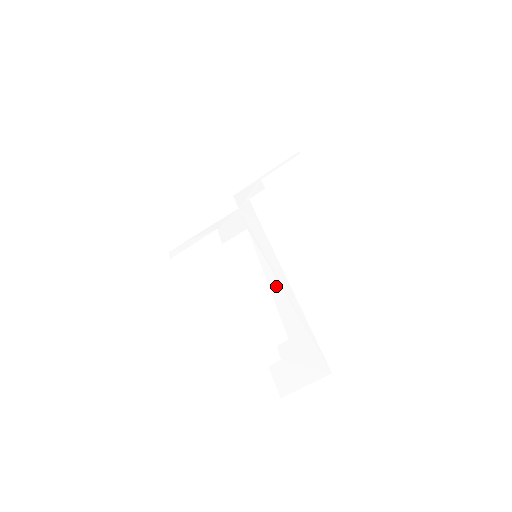
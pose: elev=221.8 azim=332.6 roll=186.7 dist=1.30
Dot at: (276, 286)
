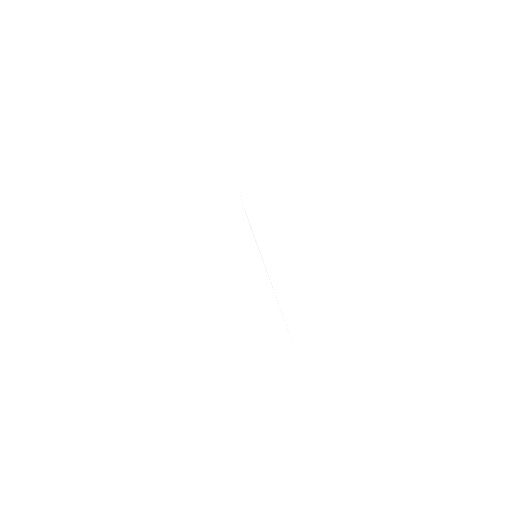
Dot at: (270, 288)
